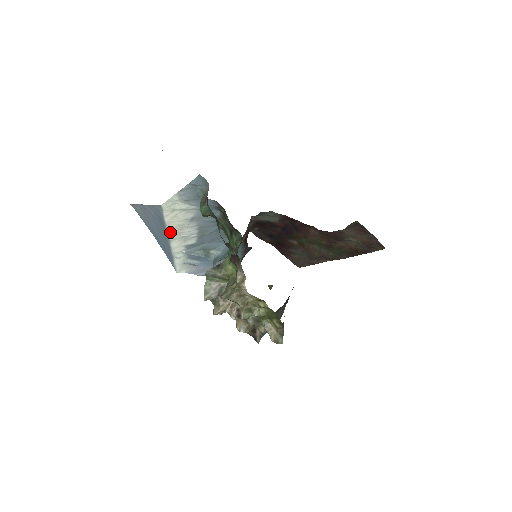
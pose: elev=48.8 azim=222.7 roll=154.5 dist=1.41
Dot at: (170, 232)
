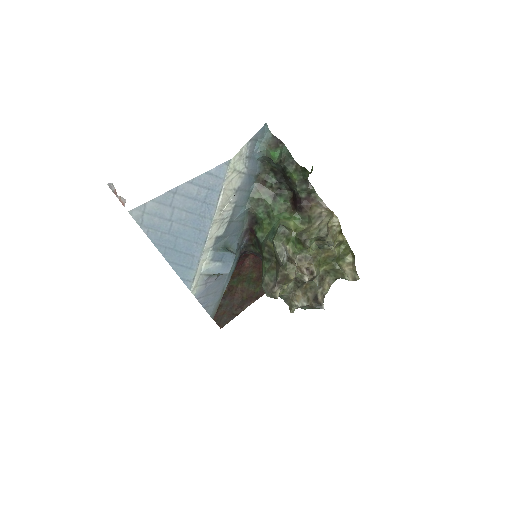
Dot at: (218, 208)
